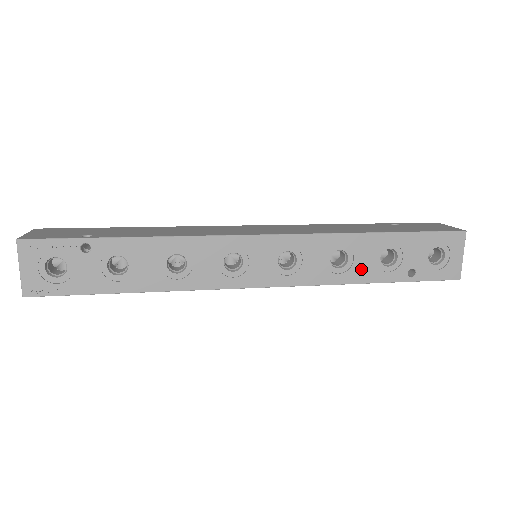
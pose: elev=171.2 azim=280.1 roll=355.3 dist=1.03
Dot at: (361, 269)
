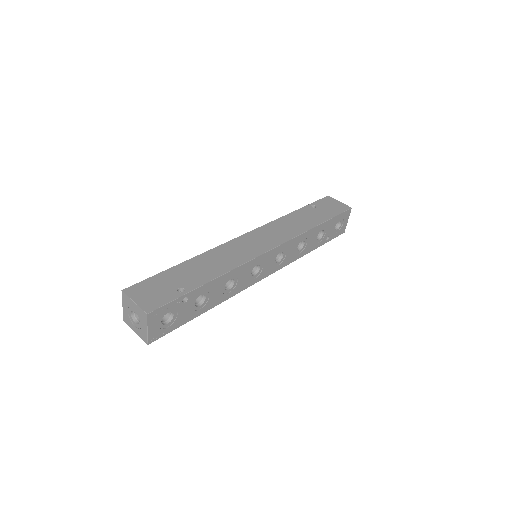
Dot at: (309, 246)
